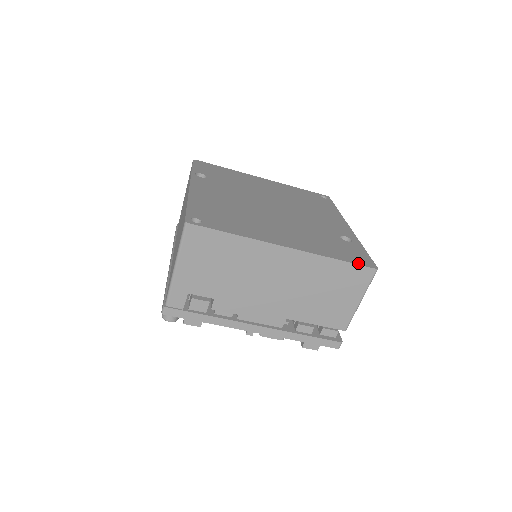
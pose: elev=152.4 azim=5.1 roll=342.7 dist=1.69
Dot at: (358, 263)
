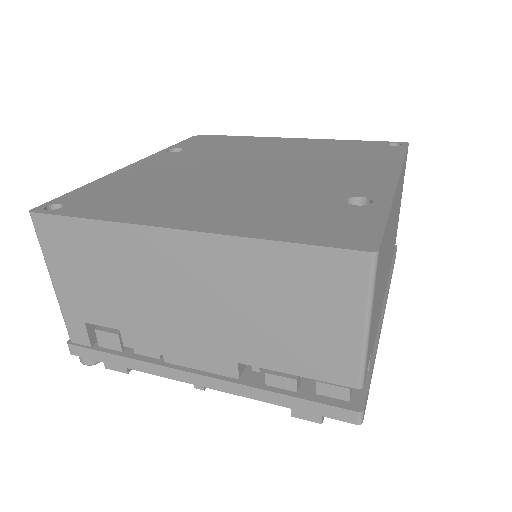
Dot at: (328, 244)
